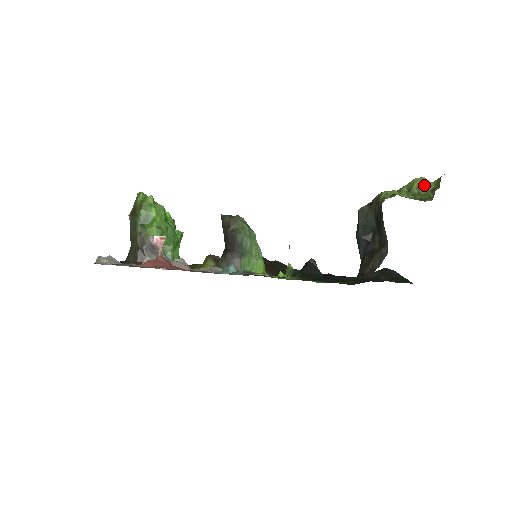
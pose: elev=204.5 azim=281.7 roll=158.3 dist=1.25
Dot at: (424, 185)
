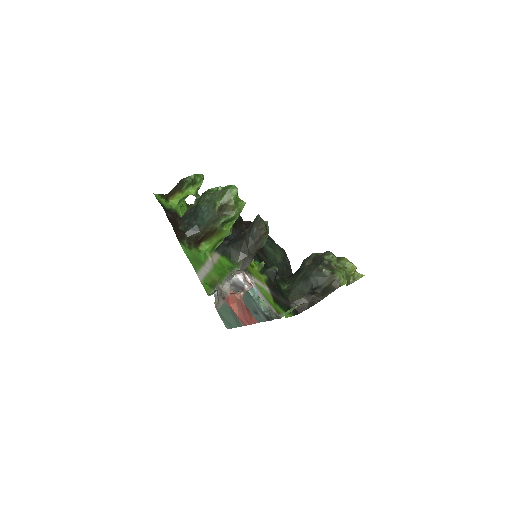
Dot at: (353, 272)
